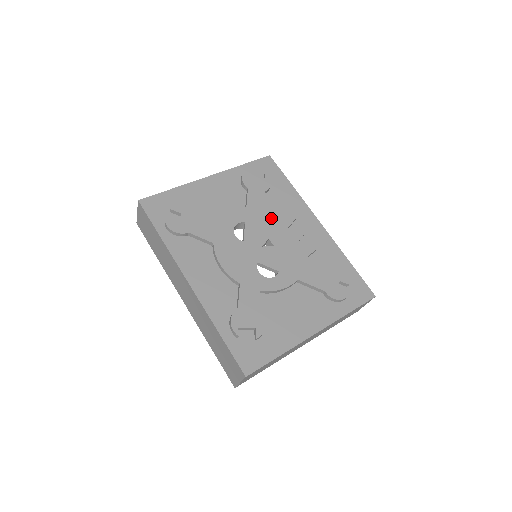
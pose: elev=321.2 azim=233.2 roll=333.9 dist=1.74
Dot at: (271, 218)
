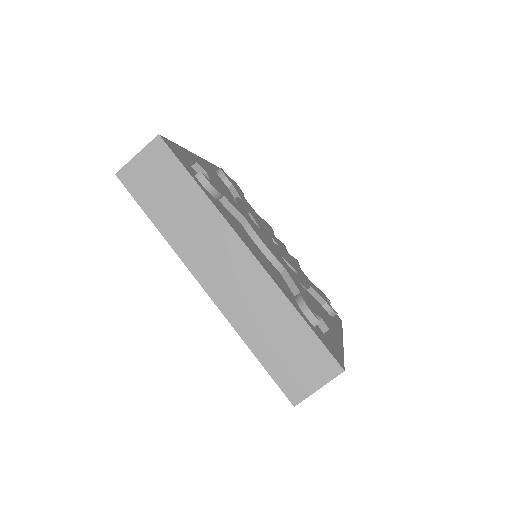
Dot at: (261, 220)
